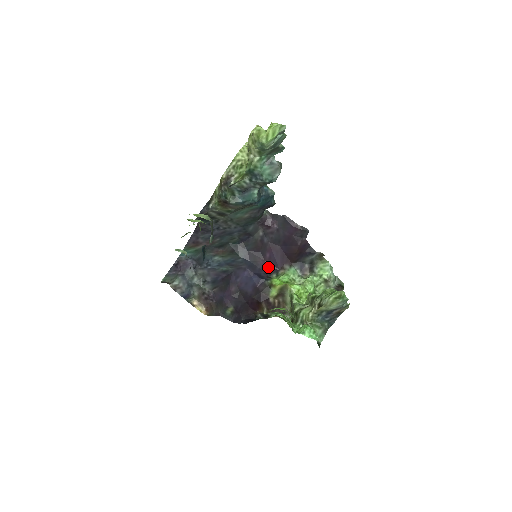
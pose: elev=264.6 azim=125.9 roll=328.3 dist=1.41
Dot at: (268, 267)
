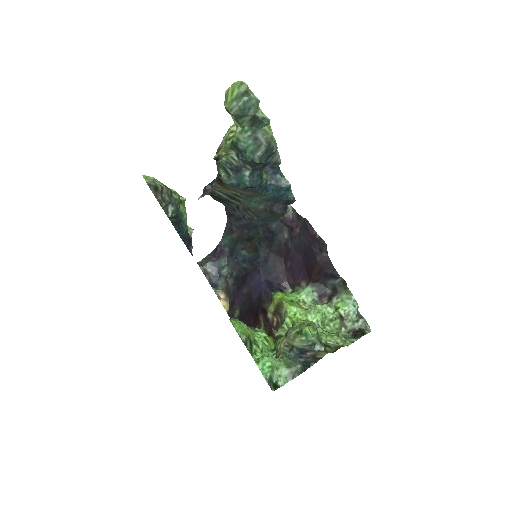
Dot at: (286, 278)
